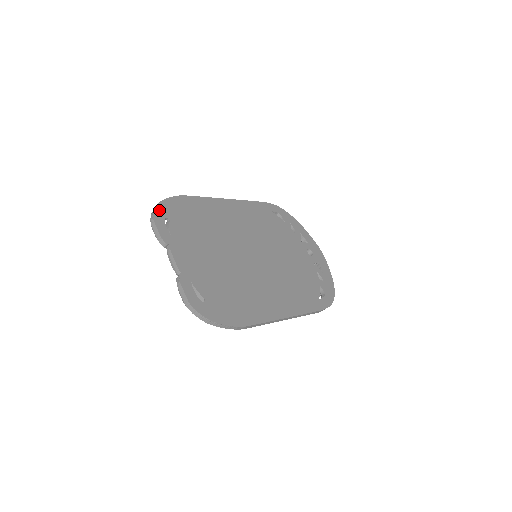
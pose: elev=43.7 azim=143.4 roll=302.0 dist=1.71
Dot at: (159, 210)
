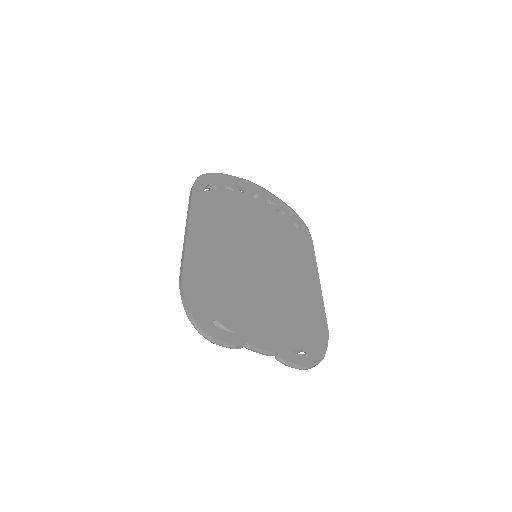
Dot at: (202, 323)
